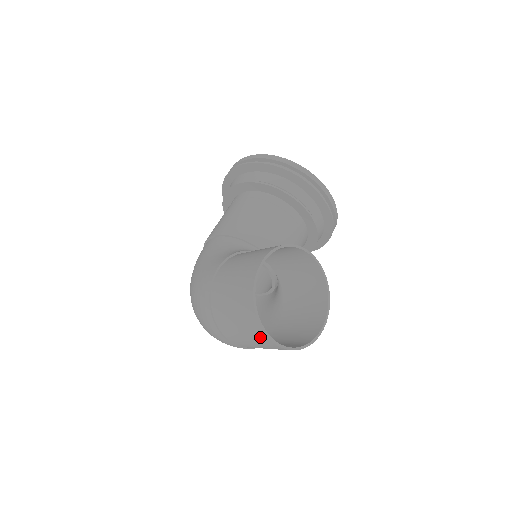
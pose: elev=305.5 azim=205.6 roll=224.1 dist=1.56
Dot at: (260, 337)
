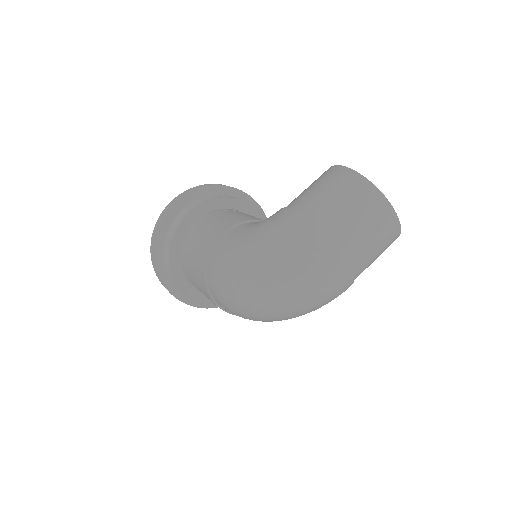
Dot at: (386, 217)
